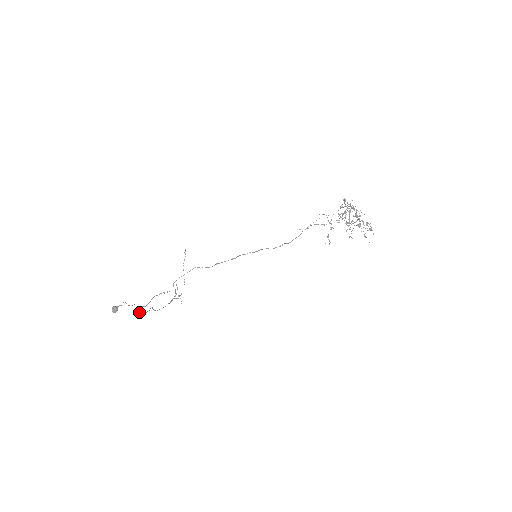
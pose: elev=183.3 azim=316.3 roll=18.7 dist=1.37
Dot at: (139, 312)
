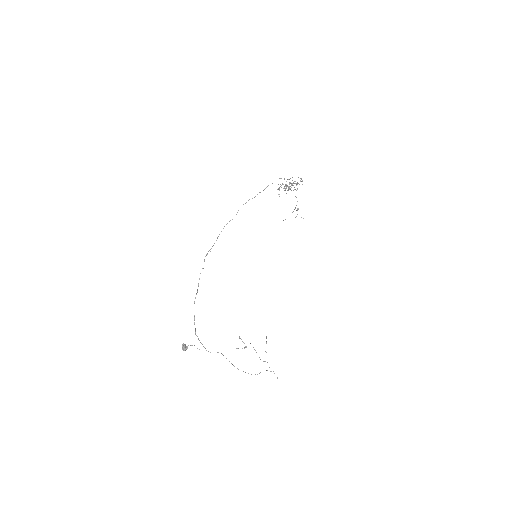
Dot at: occluded
